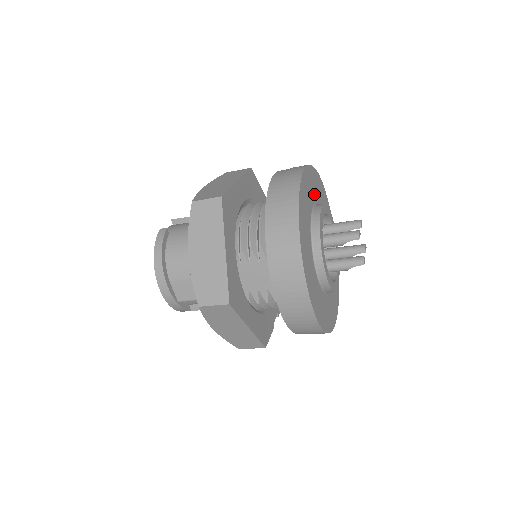
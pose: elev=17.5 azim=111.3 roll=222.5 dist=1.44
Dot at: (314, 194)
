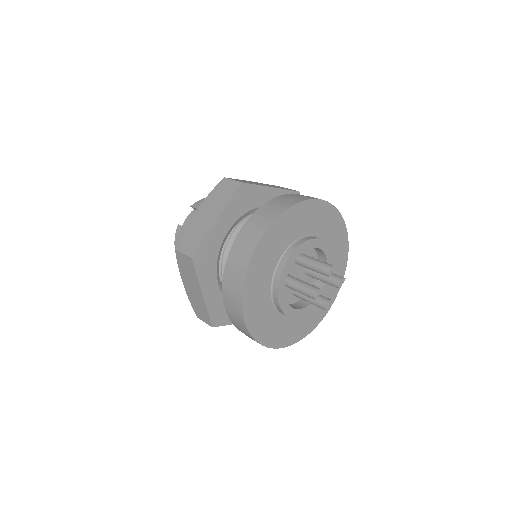
Dot at: (286, 239)
